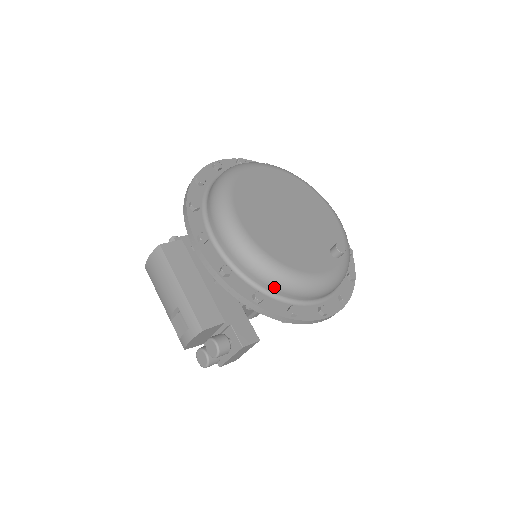
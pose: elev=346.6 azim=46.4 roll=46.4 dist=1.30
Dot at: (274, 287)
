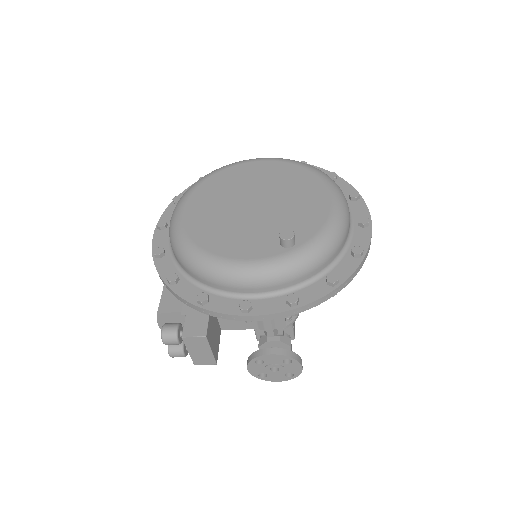
Dot at: (189, 270)
